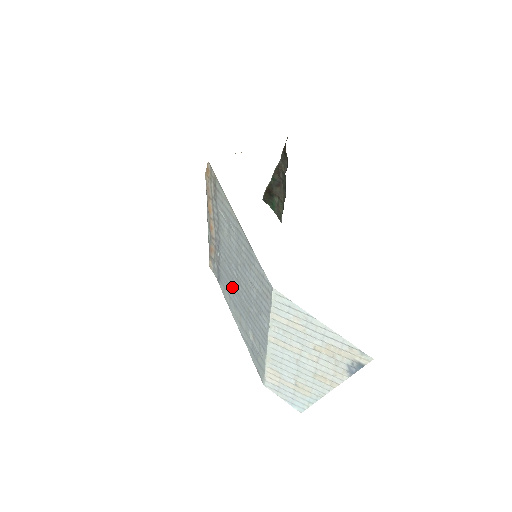
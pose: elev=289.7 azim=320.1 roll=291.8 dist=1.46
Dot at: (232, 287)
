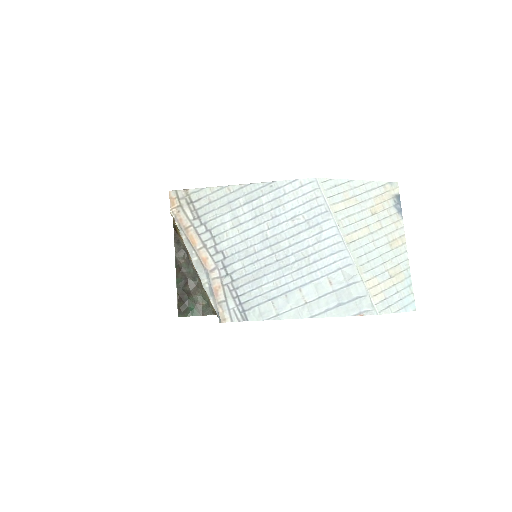
Dot at: (271, 278)
